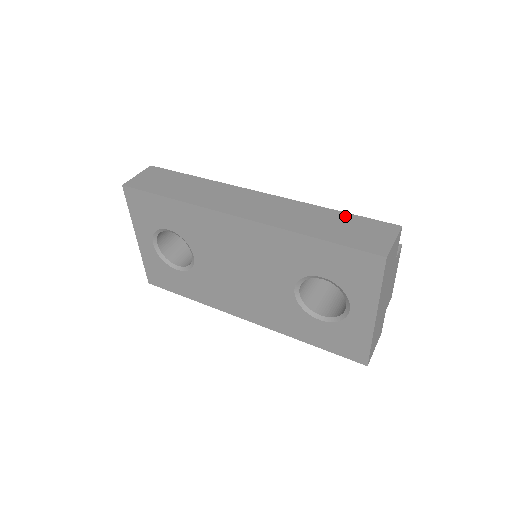
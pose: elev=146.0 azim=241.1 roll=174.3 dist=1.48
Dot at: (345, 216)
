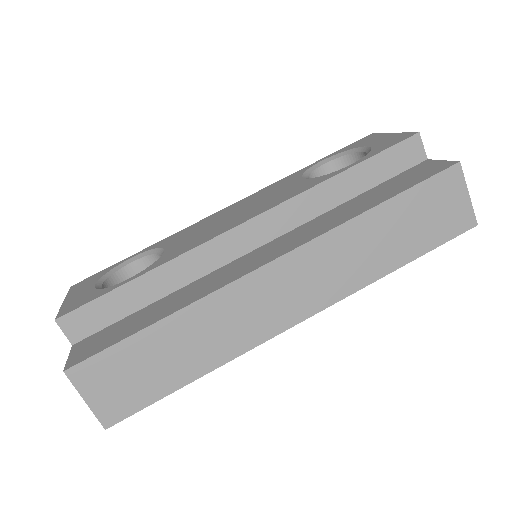
Dot at: (399, 204)
